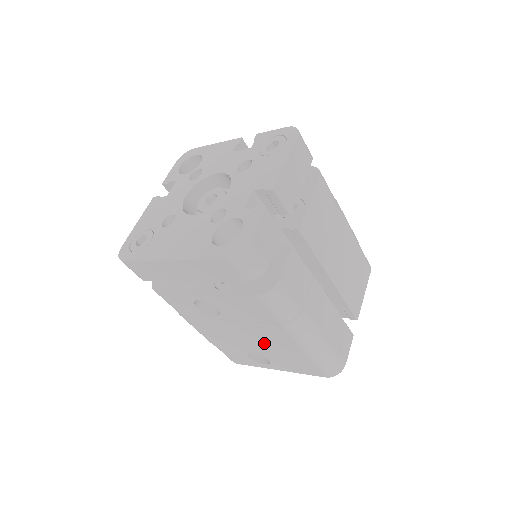
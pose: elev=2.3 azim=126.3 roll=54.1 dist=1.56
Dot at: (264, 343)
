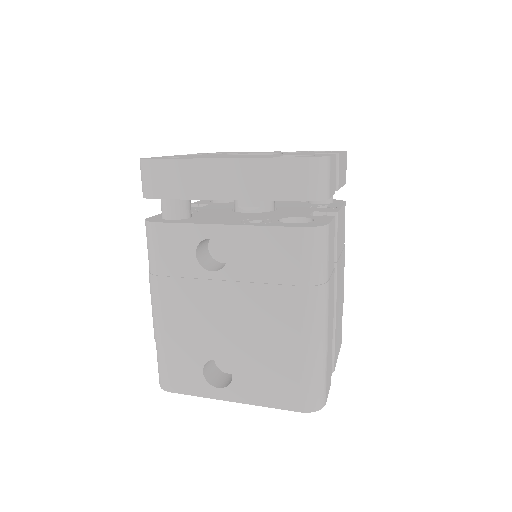
Dot at: (251, 332)
